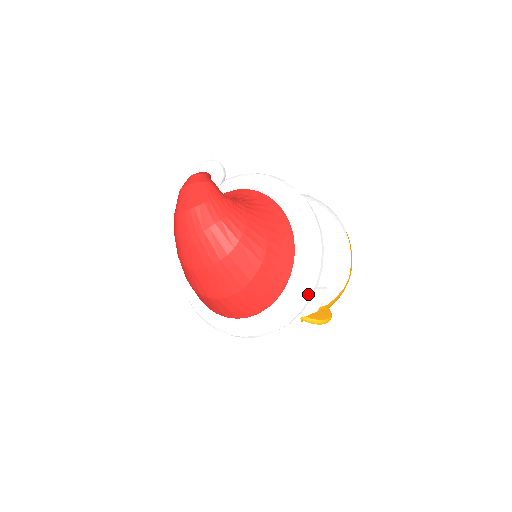
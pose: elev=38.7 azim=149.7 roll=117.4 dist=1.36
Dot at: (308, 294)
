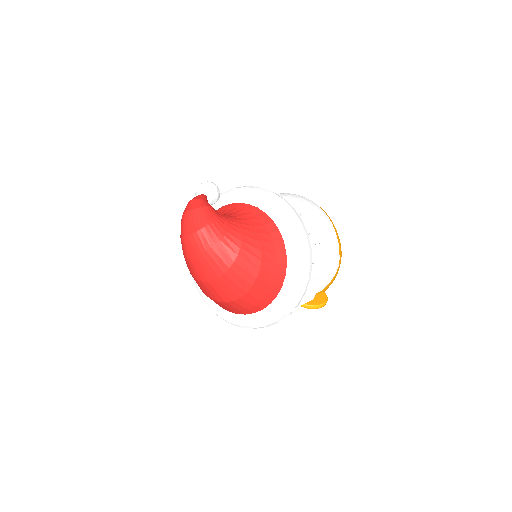
Dot at: (302, 289)
